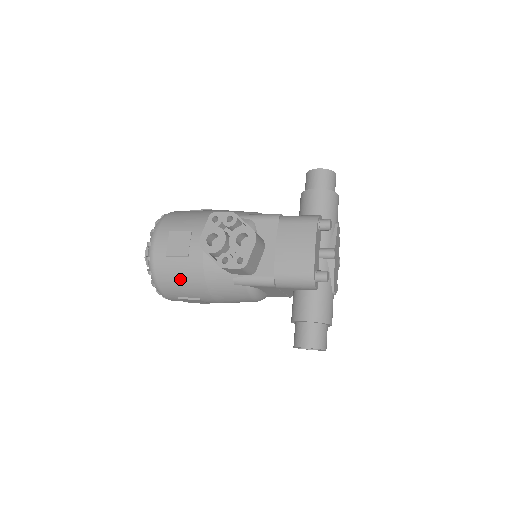
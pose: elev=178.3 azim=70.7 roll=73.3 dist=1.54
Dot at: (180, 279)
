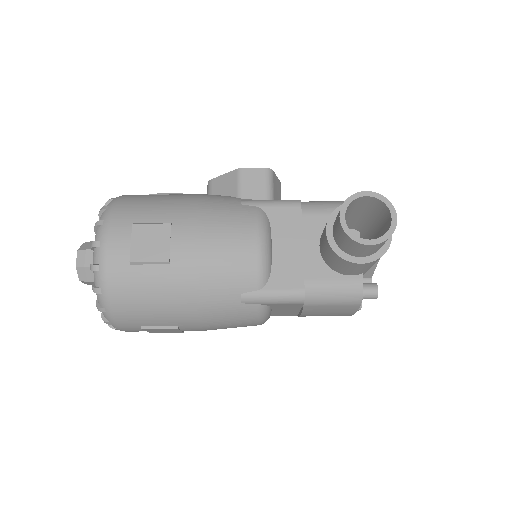
Dot at: (159, 198)
